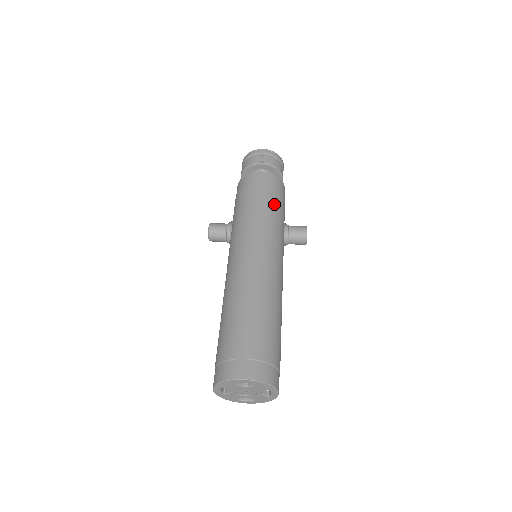
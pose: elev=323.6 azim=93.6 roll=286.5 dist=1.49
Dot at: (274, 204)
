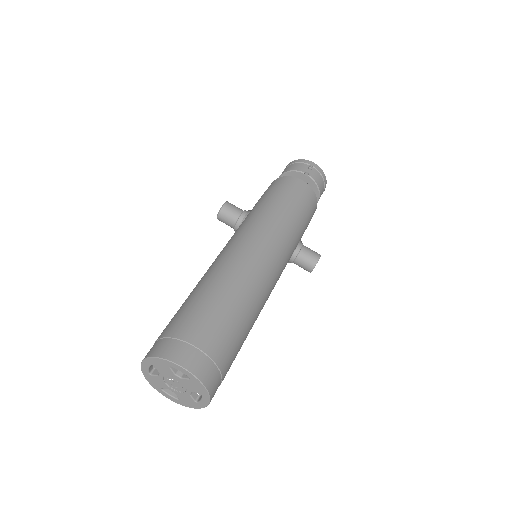
Dot at: (300, 216)
